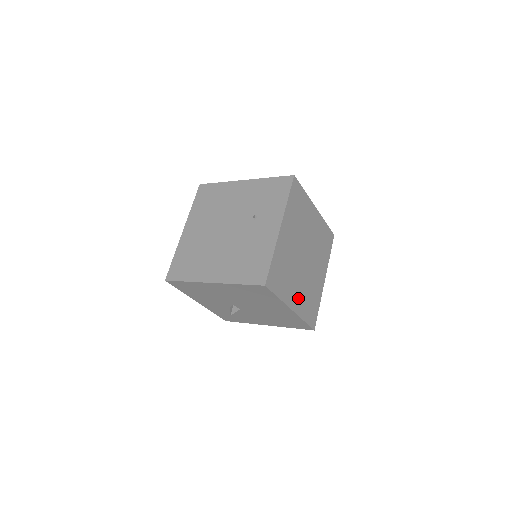
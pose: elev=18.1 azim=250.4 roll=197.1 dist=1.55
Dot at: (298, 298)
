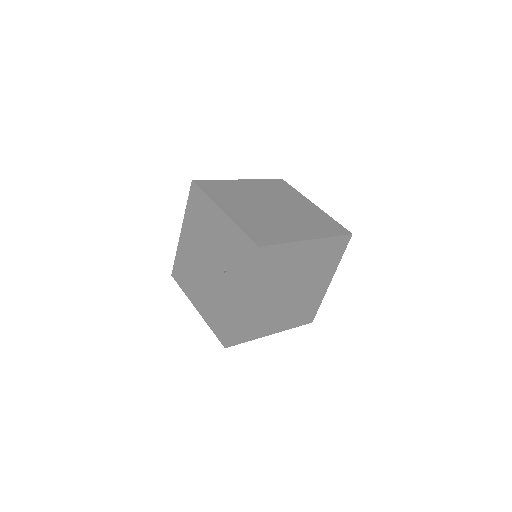
Dot at: (281, 322)
